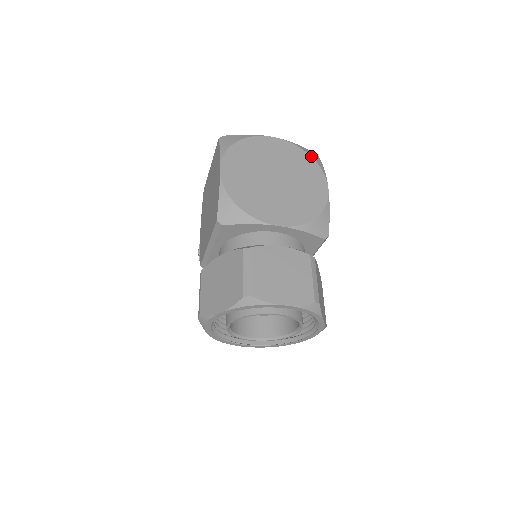
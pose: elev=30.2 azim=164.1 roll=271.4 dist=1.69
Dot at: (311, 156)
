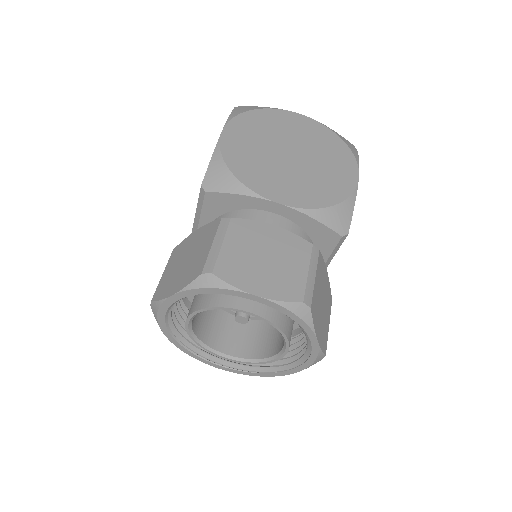
Dot at: (344, 142)
